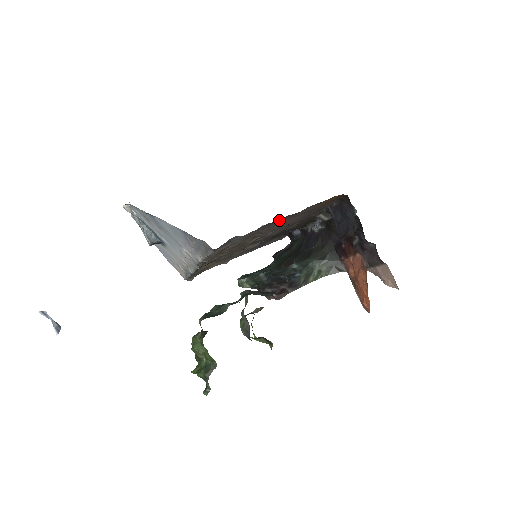
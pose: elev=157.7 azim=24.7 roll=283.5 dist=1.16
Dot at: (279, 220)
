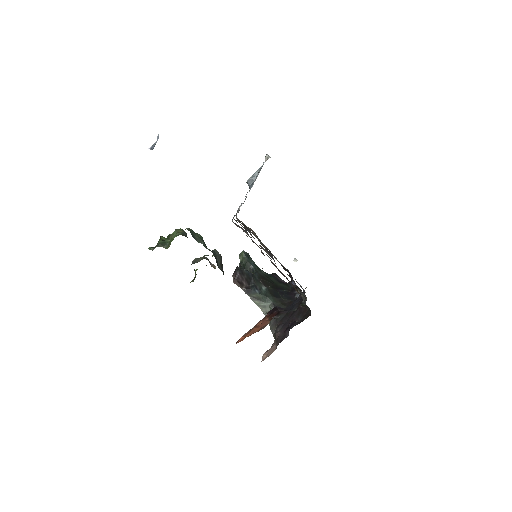
Dot at: occluded
